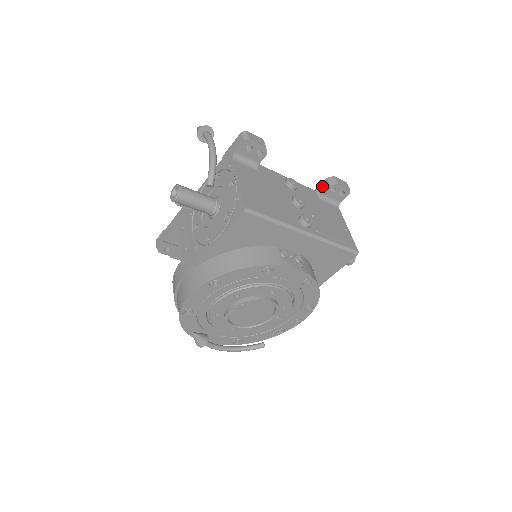
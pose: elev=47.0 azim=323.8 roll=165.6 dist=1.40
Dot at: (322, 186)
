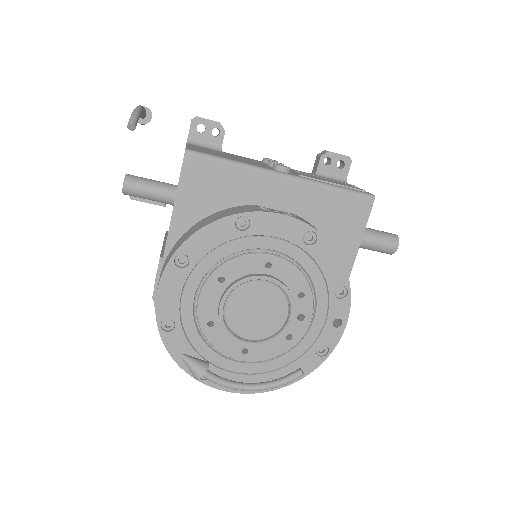
Dot at: (315, 165)
